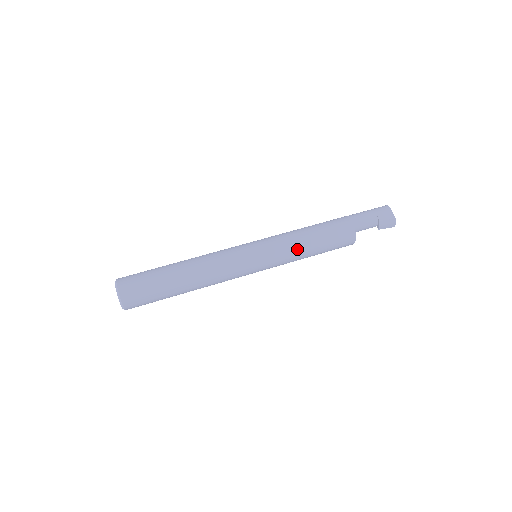
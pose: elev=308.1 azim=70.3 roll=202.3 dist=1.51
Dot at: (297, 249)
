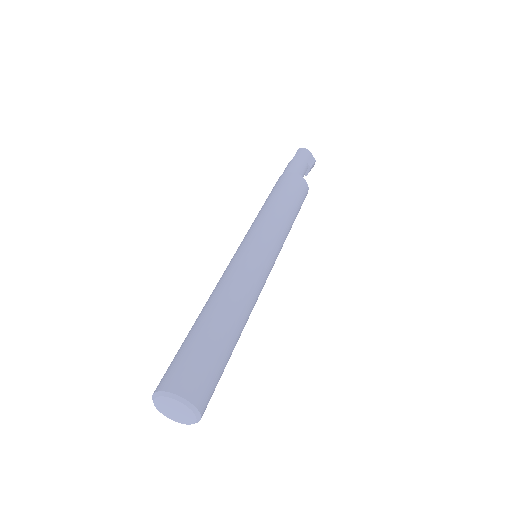
Dot at: (289, 229)
